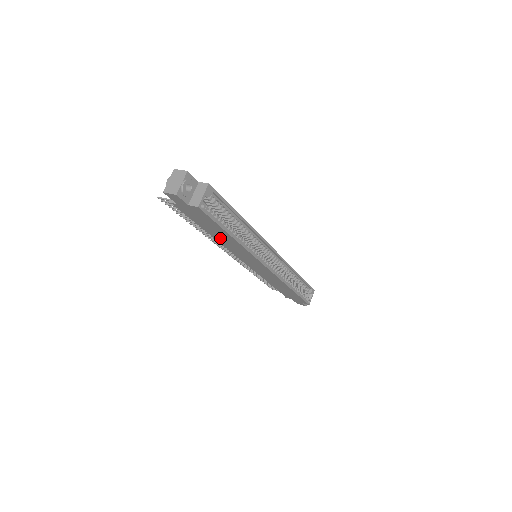
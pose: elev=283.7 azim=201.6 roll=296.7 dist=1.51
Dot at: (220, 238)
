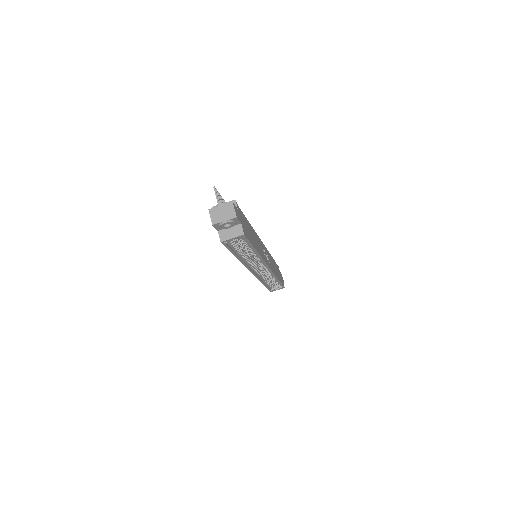
Dot at: occluded
